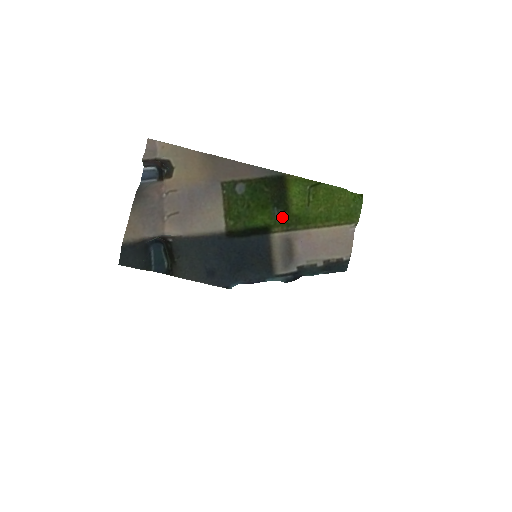
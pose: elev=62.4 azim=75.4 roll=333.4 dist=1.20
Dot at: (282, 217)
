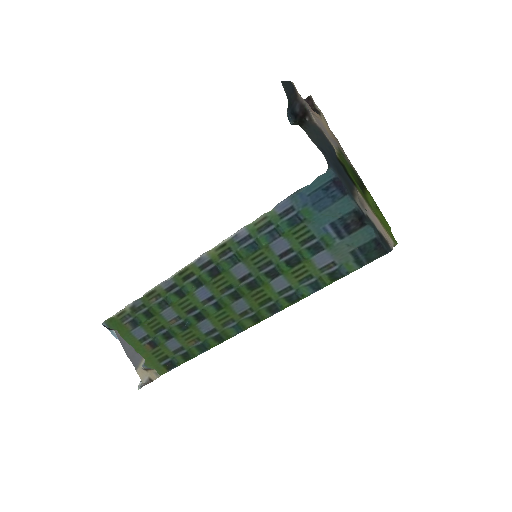
Dot at: (362, 192)
